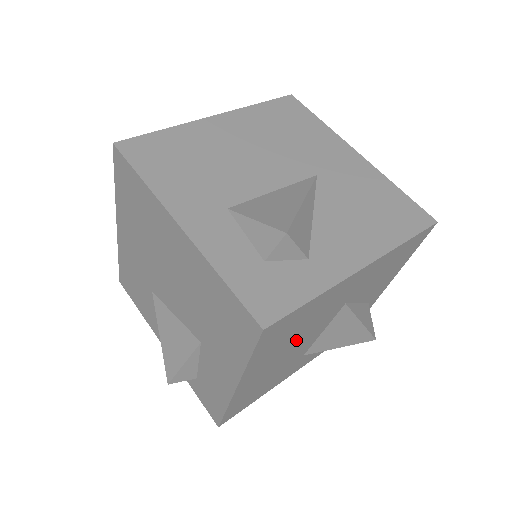
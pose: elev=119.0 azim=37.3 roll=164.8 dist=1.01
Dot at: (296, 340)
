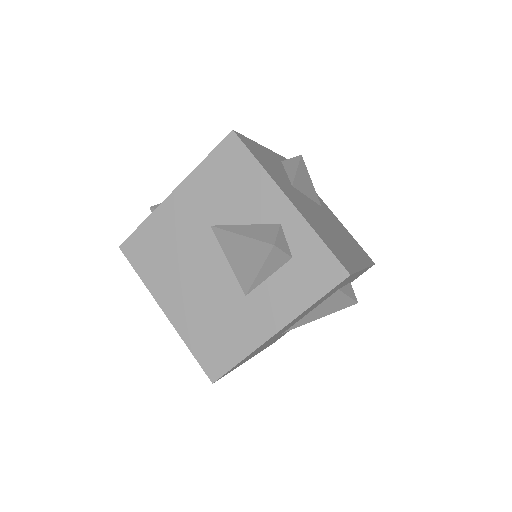
Dot at: (185, 265)
